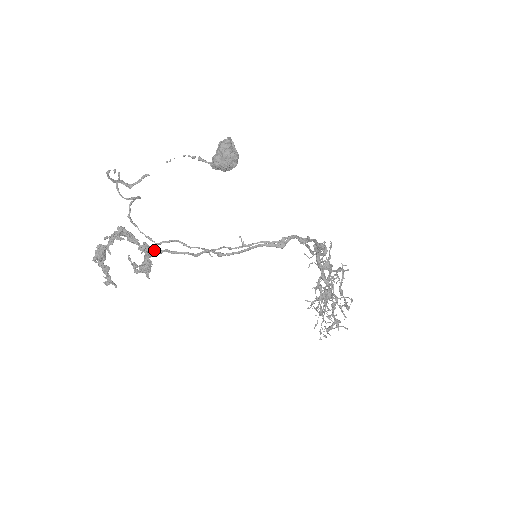
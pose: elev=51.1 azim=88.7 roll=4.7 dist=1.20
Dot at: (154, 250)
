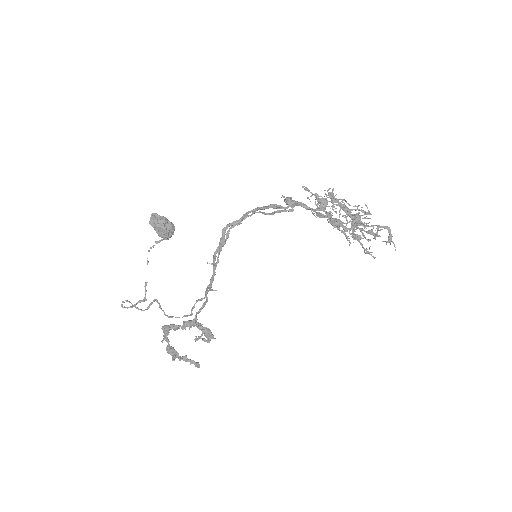
Dot at: (192, 321)
